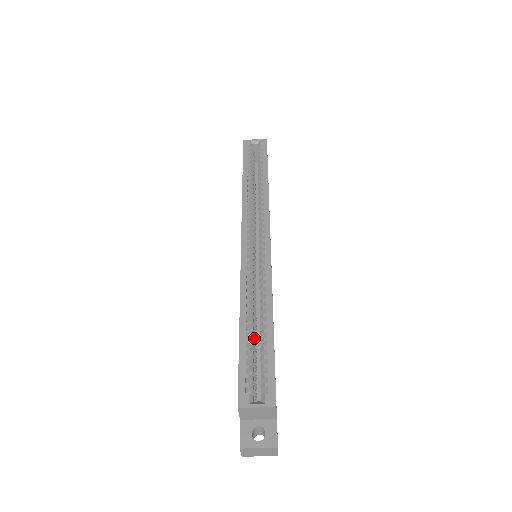
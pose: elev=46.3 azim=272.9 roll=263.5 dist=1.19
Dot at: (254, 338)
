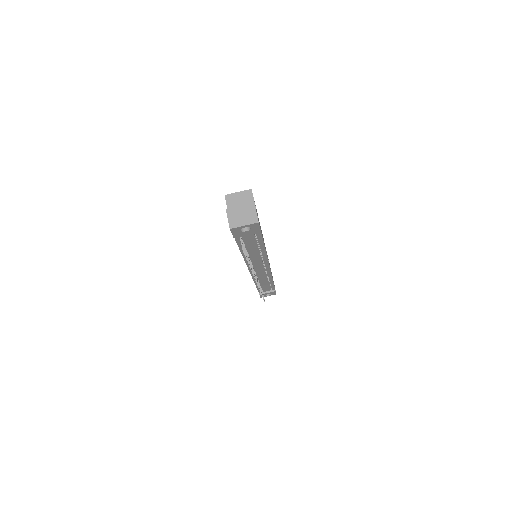
Dot at: occluded
